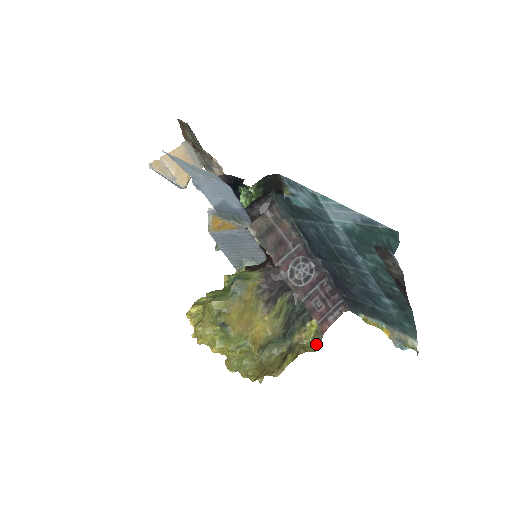
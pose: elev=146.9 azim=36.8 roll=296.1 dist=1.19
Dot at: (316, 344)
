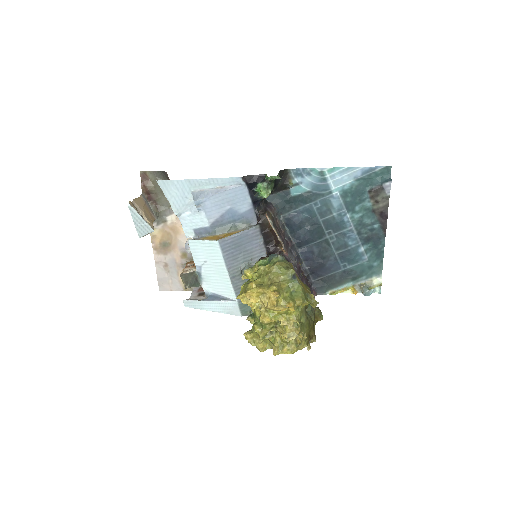
Dot at: (321, 313)
